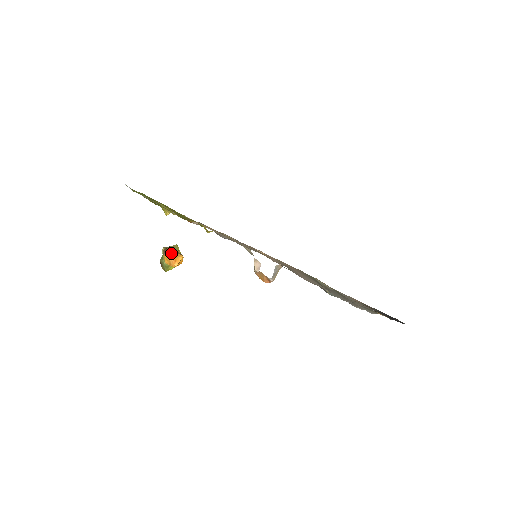
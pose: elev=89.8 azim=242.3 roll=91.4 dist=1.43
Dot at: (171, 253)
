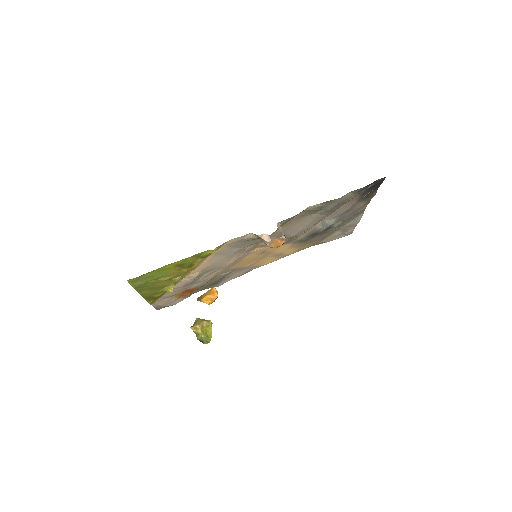
Dot at: (204, 294)
